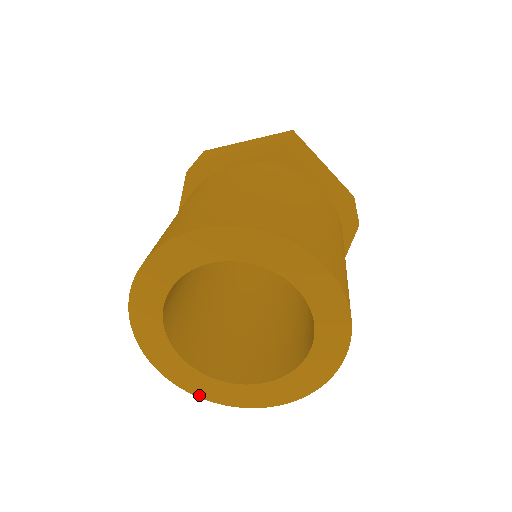
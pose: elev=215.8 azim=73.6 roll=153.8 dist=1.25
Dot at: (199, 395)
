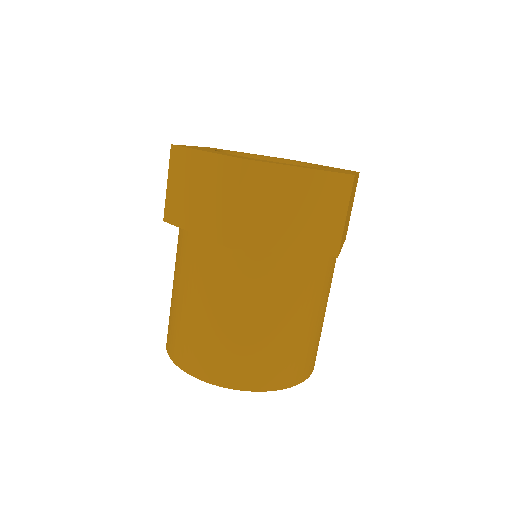
Dot at: occluded
